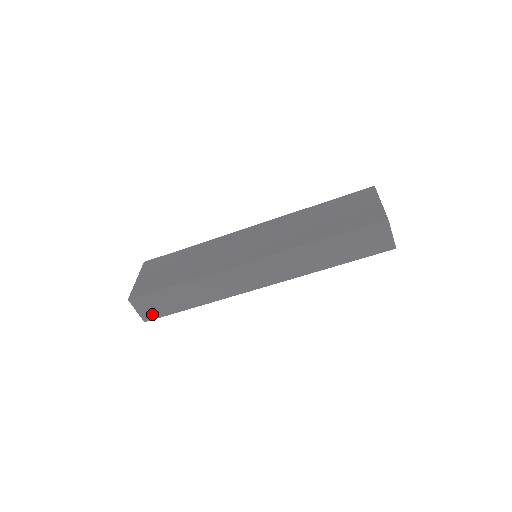
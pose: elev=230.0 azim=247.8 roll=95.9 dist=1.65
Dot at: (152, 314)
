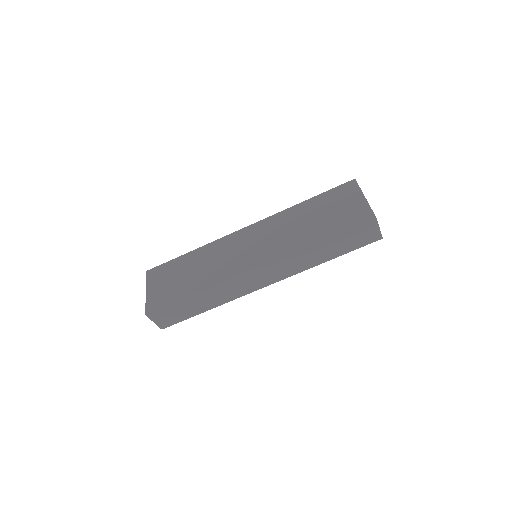
Dot at: (169, 322)
